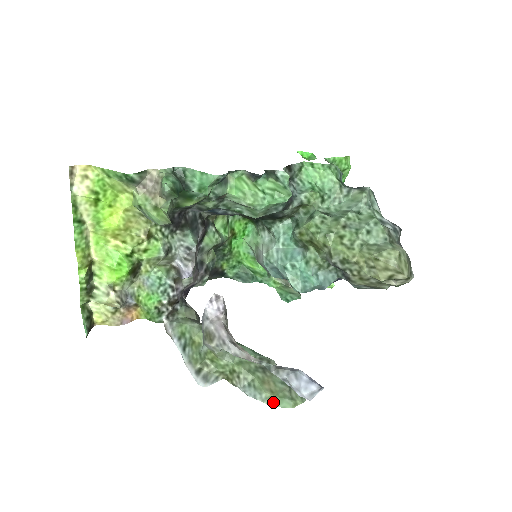
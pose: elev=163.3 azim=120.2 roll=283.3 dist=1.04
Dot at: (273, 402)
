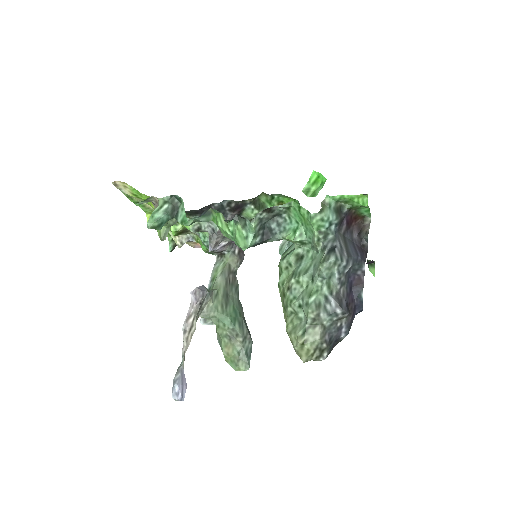
Dot at: (227, 360)
